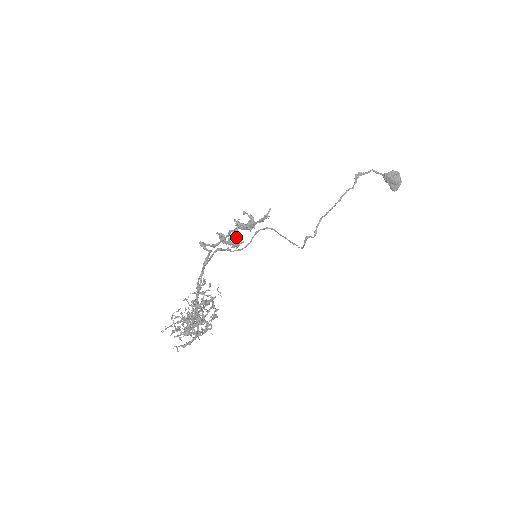
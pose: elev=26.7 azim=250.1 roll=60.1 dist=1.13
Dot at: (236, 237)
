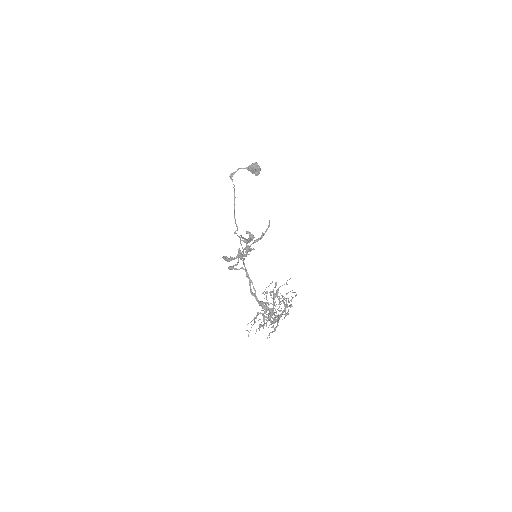
Dot at: (253, 249)
